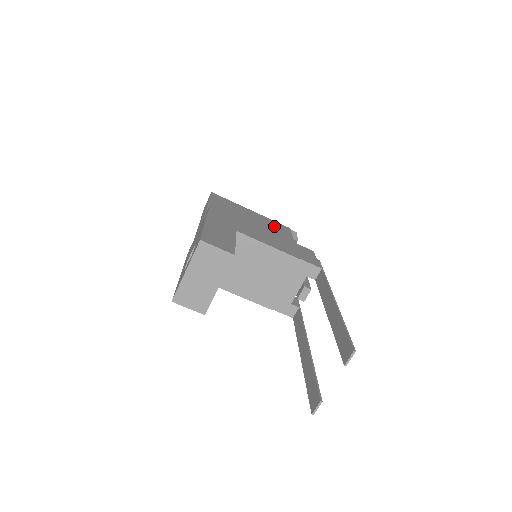
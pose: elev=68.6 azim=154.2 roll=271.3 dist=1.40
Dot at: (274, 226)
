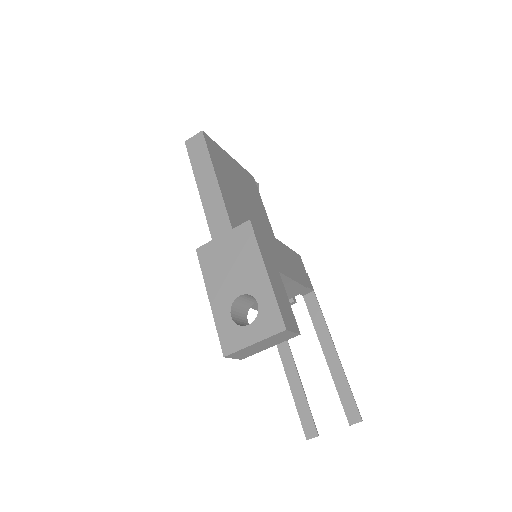
Dot at: (250, 184)
